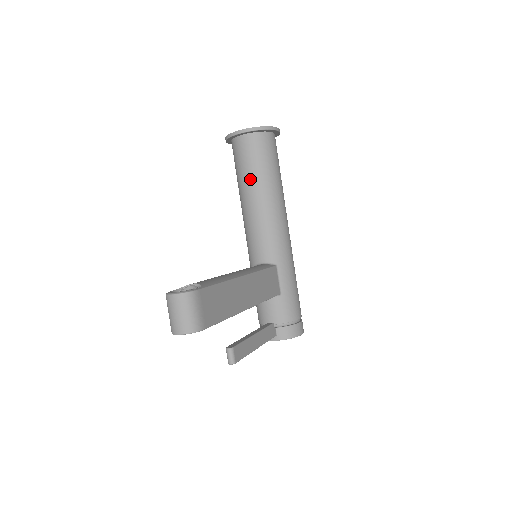
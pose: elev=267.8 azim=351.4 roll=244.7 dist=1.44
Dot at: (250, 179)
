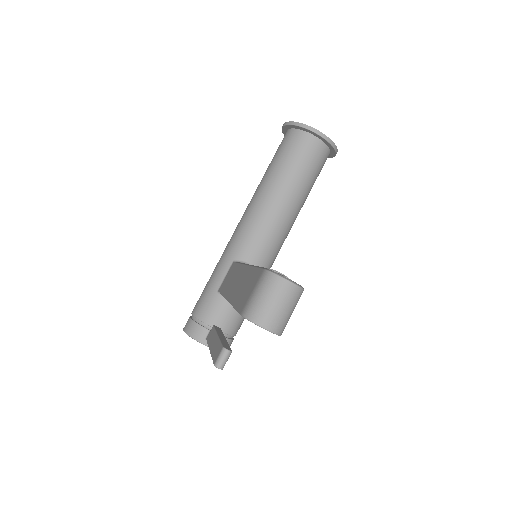
Dot at: (293, 180)
